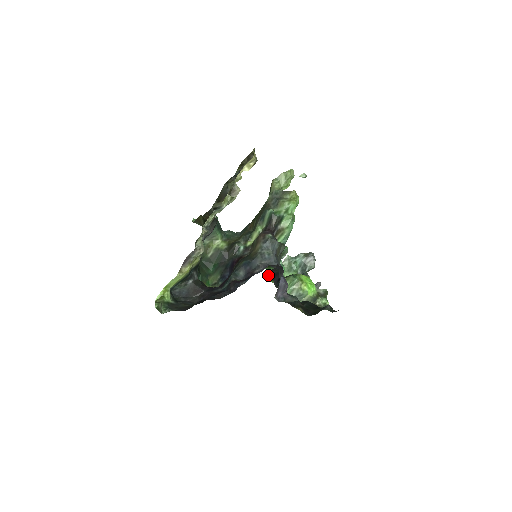
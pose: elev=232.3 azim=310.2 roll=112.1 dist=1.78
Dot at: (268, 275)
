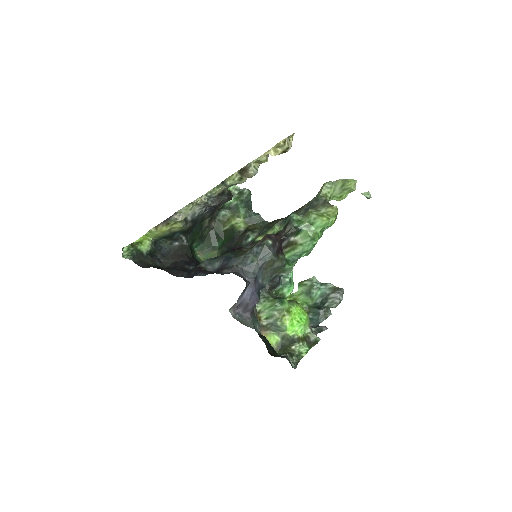
Dot at: occluded
